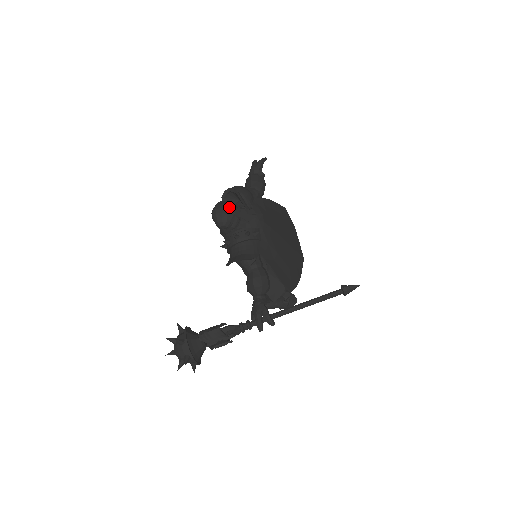
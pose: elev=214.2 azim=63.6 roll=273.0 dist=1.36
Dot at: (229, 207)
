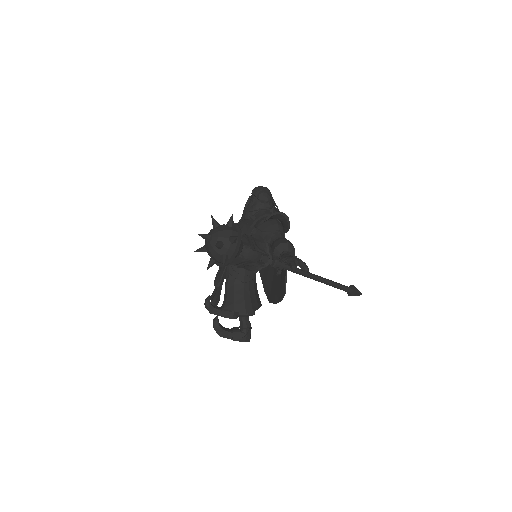
Dot at: occluded
